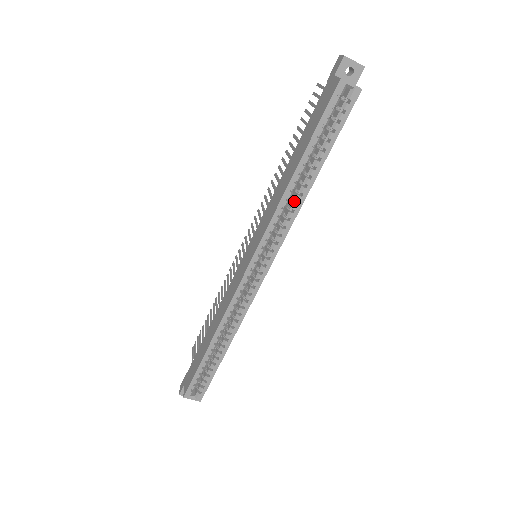
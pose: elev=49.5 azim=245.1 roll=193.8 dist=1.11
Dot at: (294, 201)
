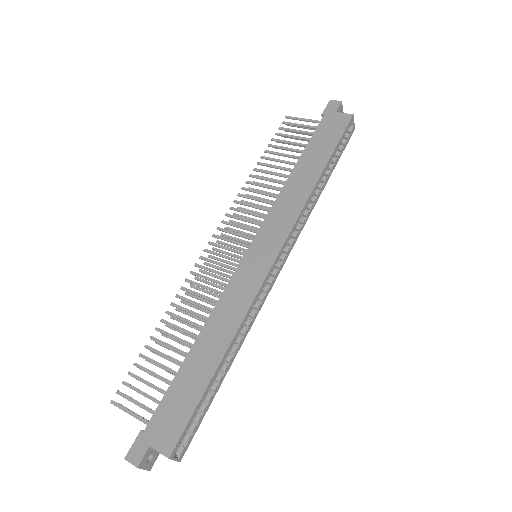
Dot at: (309, 202)
